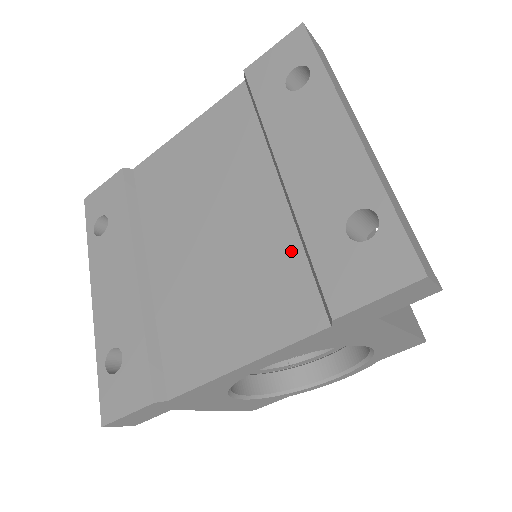
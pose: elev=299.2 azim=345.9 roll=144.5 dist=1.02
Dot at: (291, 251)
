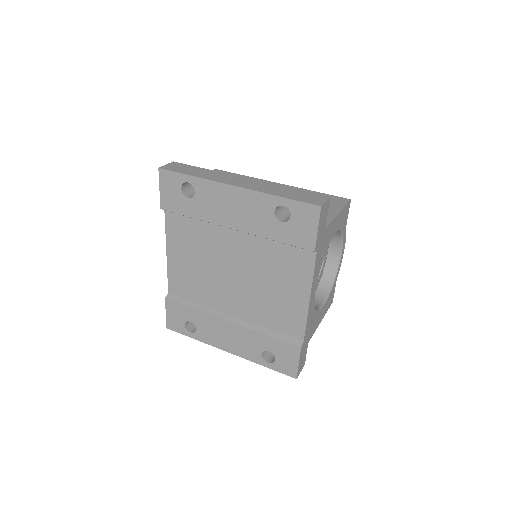
Dot at: (272, 247)
